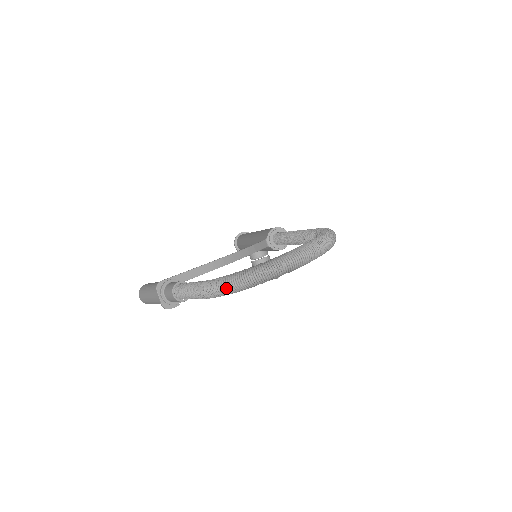
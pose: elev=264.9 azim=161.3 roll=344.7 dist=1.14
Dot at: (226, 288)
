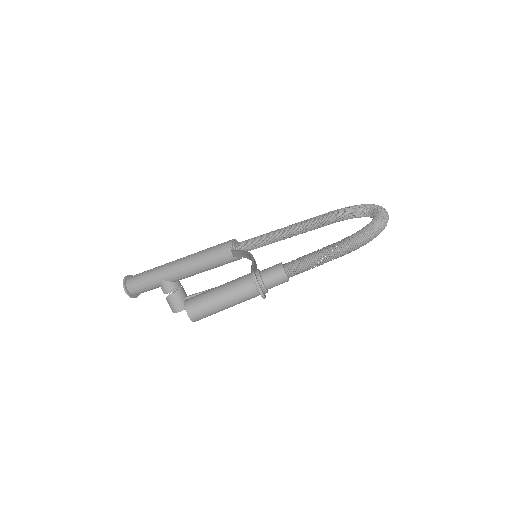
Dot at: (370, 236)
